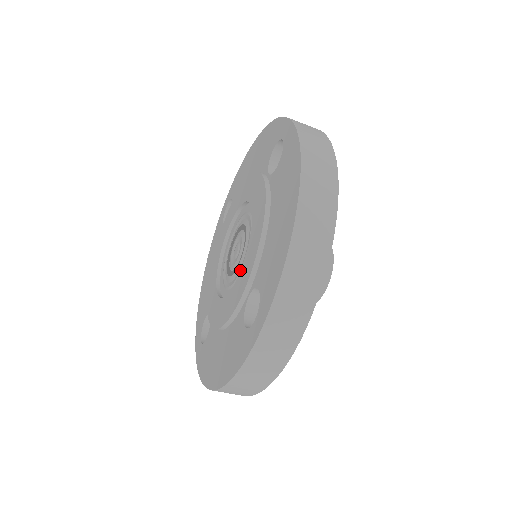
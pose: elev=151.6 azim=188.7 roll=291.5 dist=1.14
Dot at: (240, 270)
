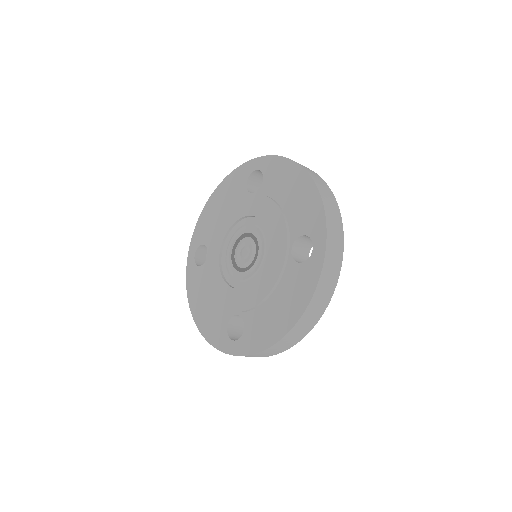
Dot at: (269, 246)
